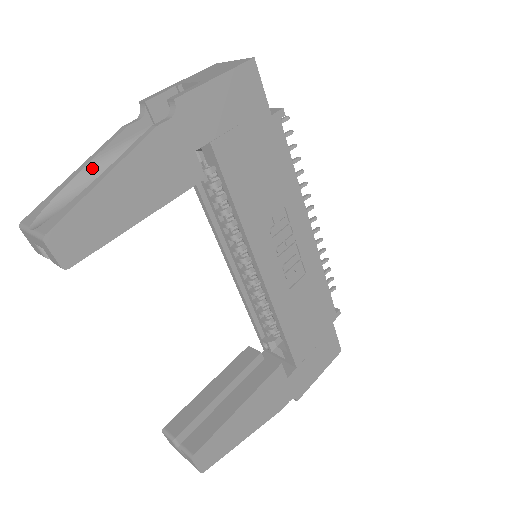
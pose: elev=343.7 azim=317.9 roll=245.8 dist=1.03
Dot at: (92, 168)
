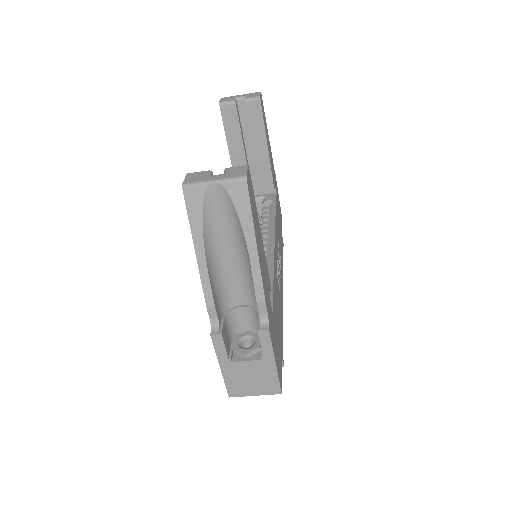
Dot at: occluded
